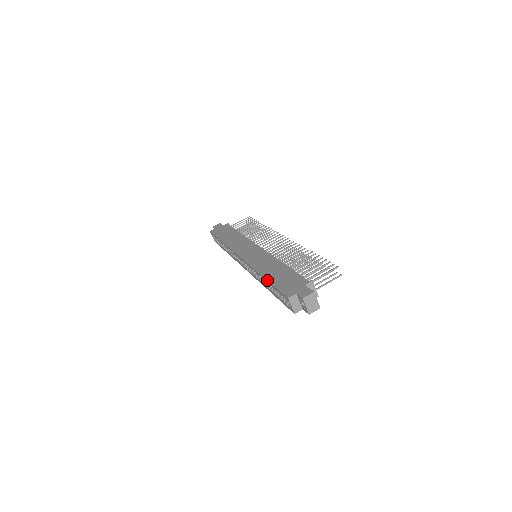
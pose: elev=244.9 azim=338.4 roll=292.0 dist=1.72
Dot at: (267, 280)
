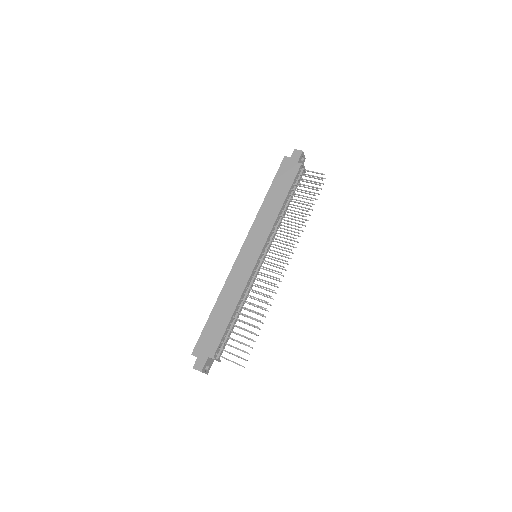
Dot at: (210, 314)
